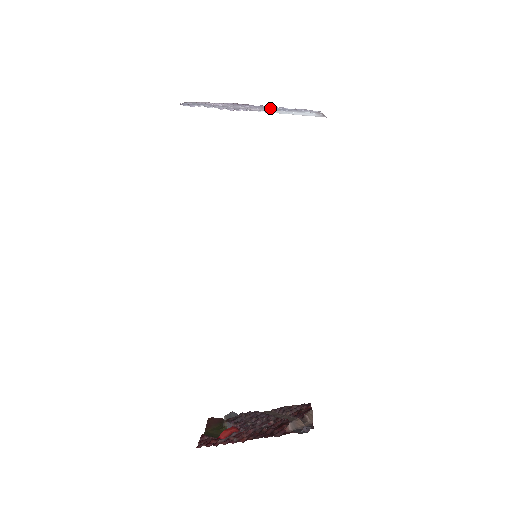
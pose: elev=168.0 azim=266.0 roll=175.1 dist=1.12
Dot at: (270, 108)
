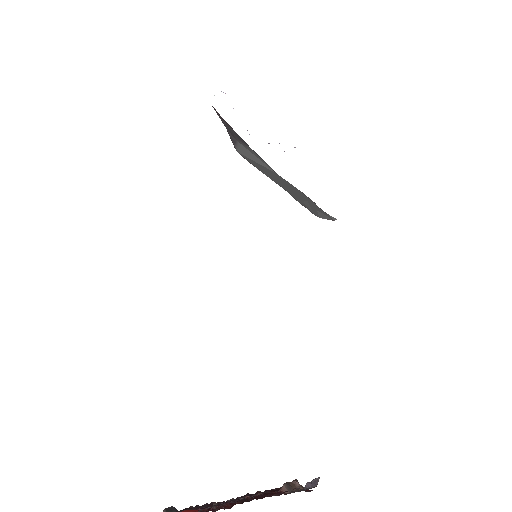
Dot at: occluded
